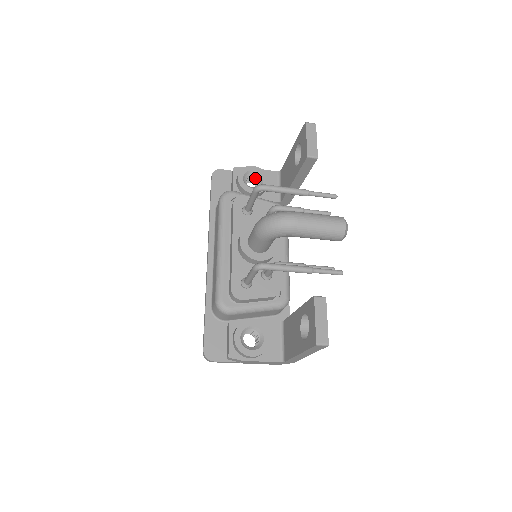
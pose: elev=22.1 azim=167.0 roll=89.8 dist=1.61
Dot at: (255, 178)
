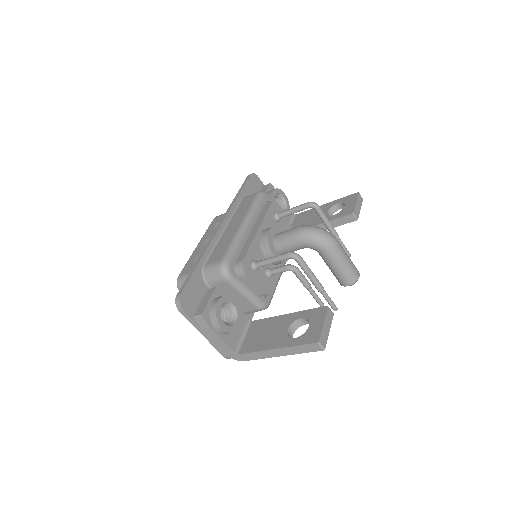
Dot at: (279, 203)
